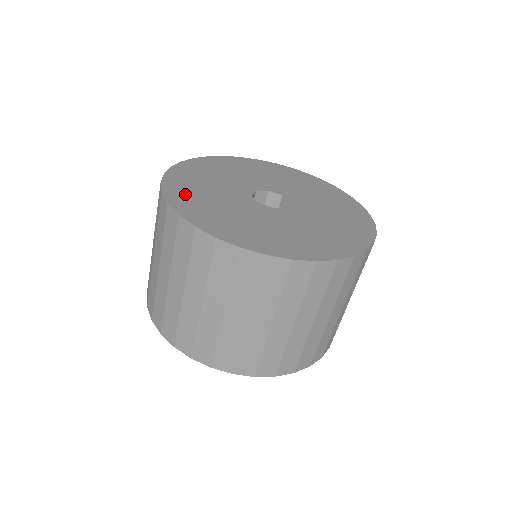
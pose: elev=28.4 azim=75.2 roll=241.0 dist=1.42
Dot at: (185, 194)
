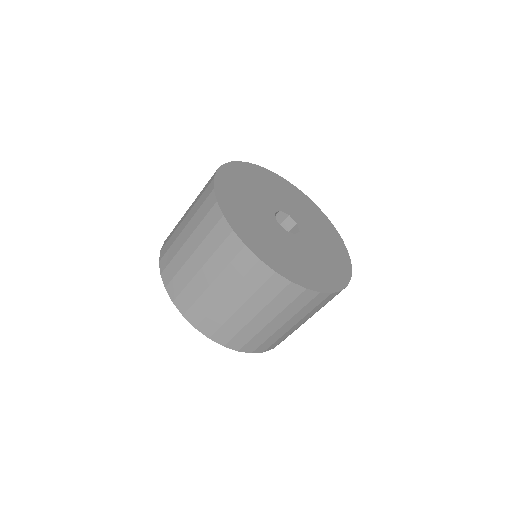
Dot at: (229, 188)
